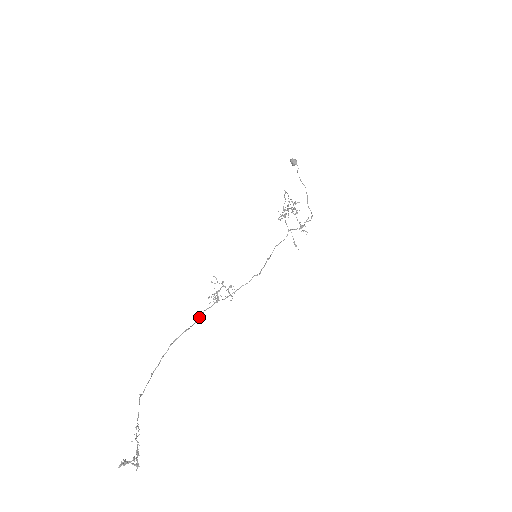
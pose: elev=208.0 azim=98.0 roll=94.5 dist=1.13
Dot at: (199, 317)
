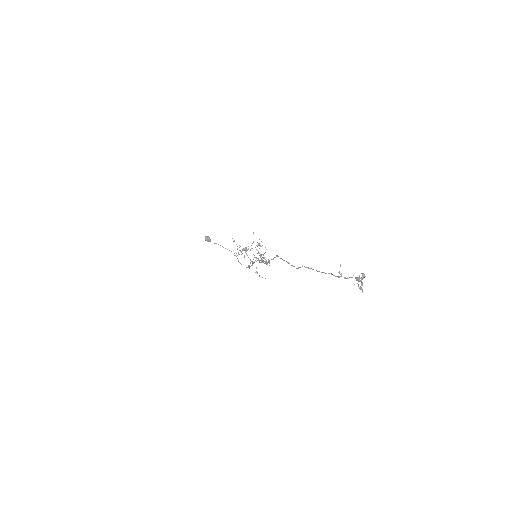
Dot at: (265, 261)
